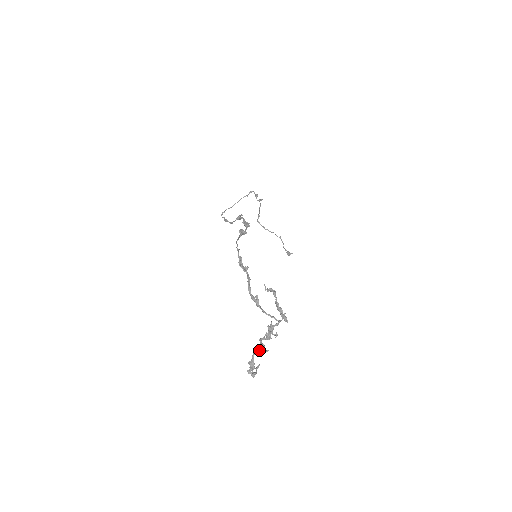
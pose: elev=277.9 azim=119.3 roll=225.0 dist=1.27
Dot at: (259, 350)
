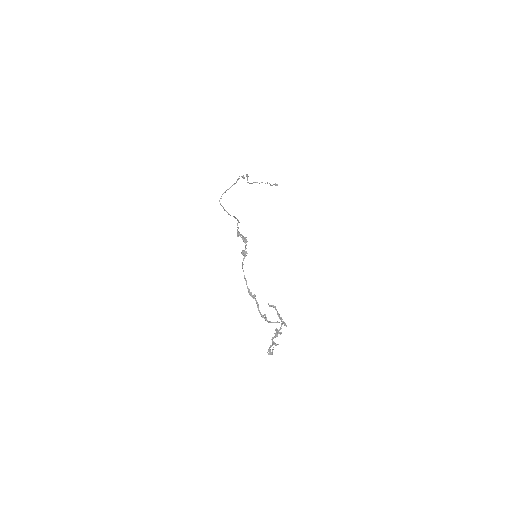
Dot at: (272, 345)
